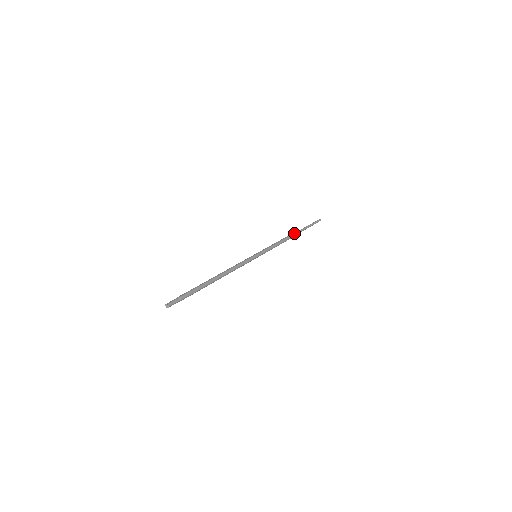
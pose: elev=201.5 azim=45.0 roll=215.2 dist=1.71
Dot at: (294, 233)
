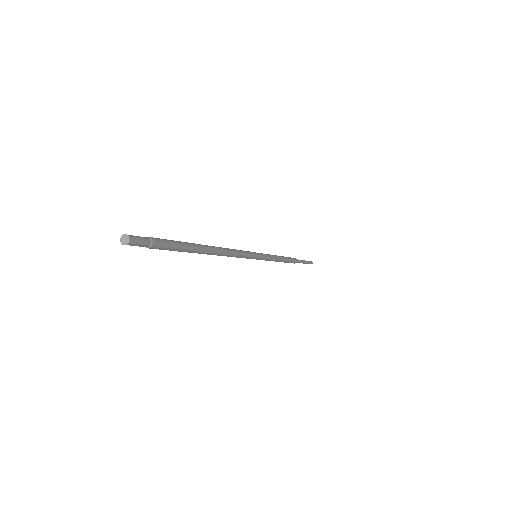
Dot at: occluded
